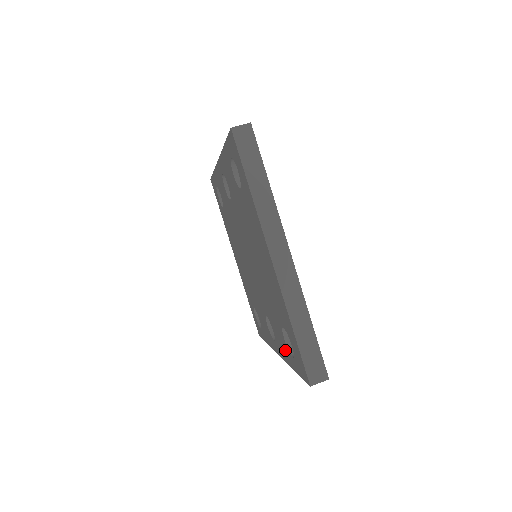
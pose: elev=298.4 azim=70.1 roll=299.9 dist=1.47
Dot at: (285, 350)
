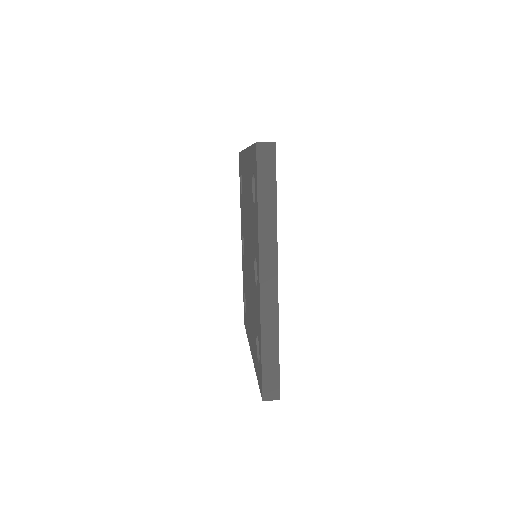
Dot at: (256, 218)
